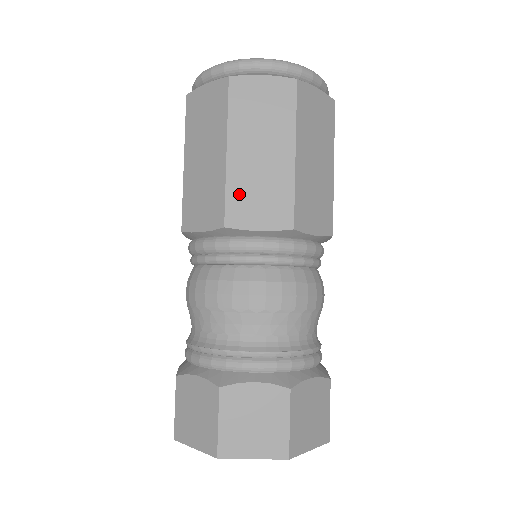
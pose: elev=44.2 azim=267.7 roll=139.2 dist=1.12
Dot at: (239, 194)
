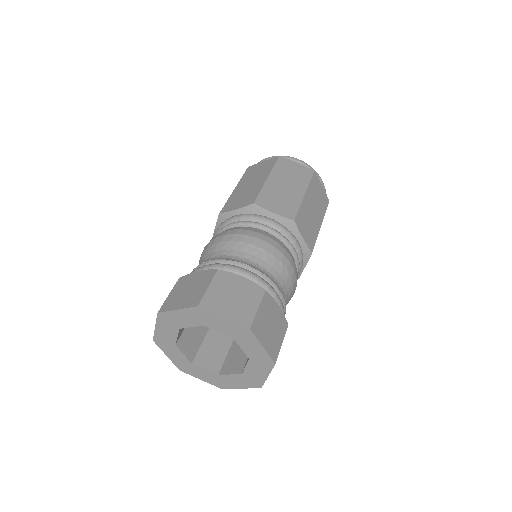
Dot at: (268, 195)
